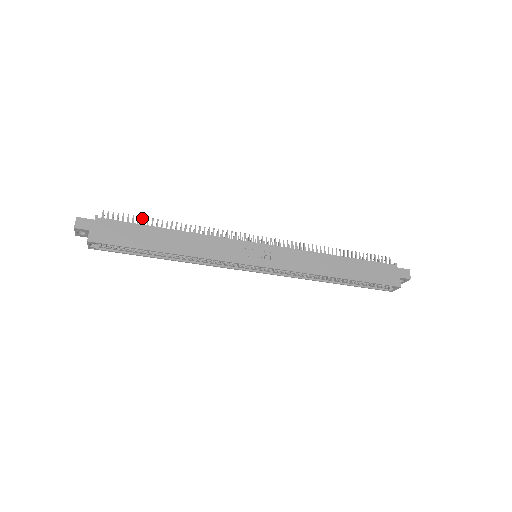
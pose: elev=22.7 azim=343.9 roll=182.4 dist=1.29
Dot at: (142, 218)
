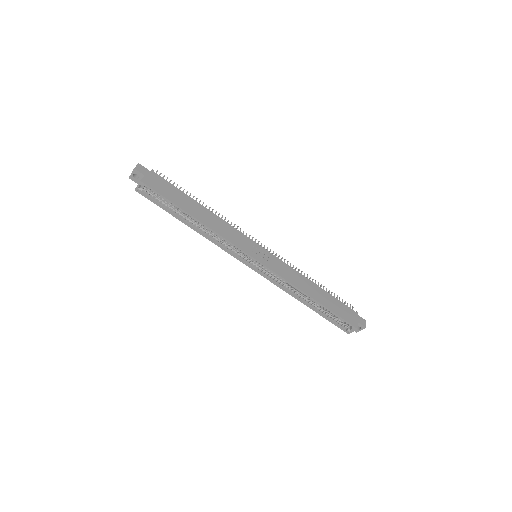
Dot at: occluded
